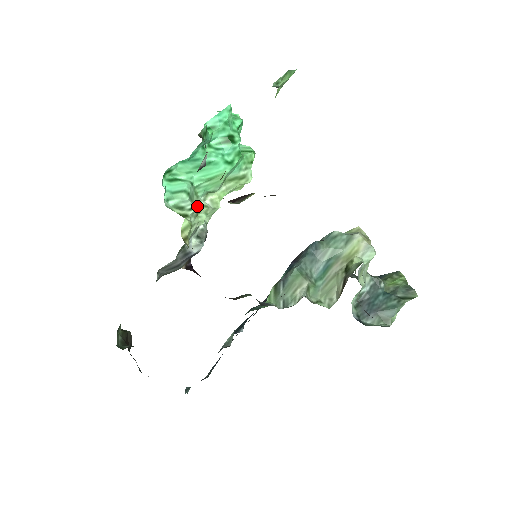
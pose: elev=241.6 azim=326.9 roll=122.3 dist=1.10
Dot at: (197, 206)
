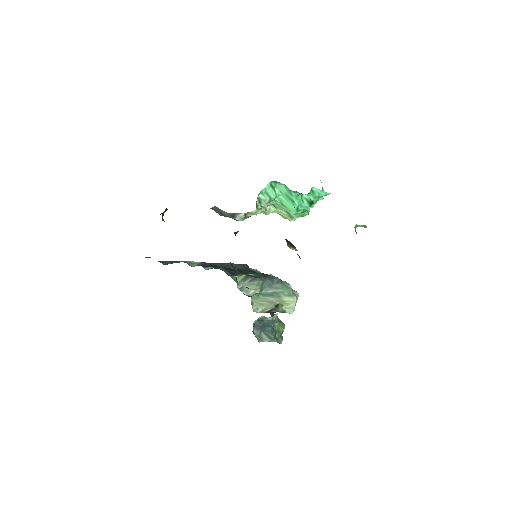
Dot at: occluded
